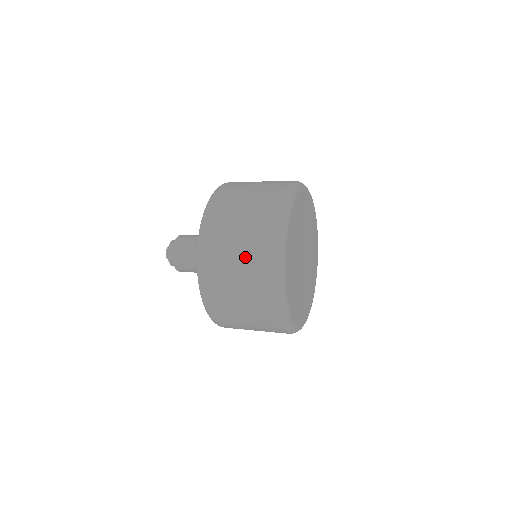
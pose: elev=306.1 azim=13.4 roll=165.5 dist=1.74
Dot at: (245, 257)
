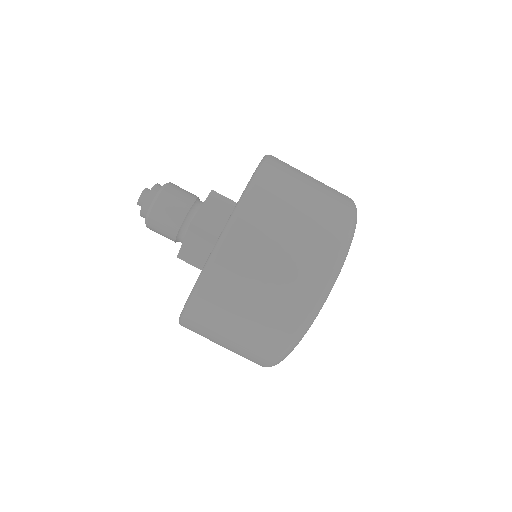
Dot at: (290, 263)
